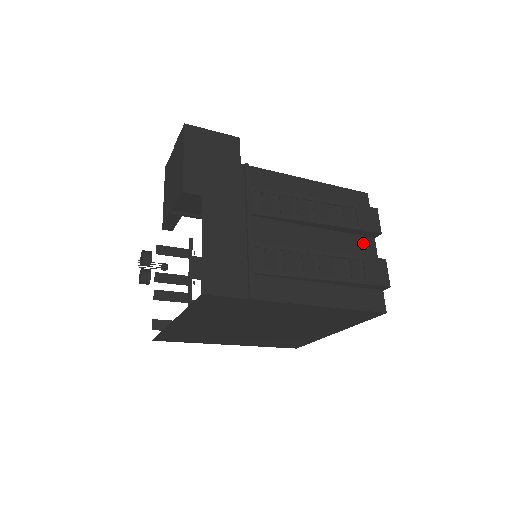
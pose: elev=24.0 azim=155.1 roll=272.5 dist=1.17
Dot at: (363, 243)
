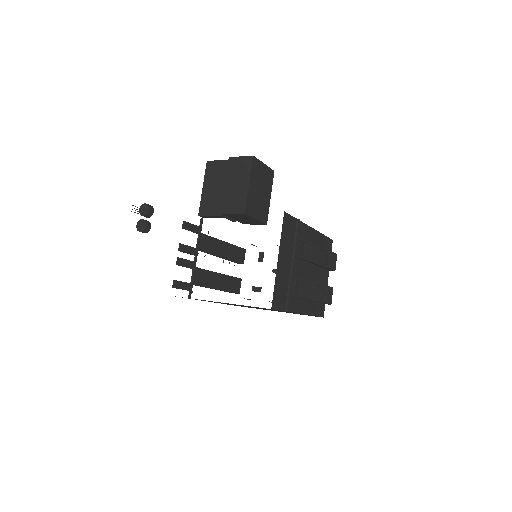
Dot at: (325, 274)
